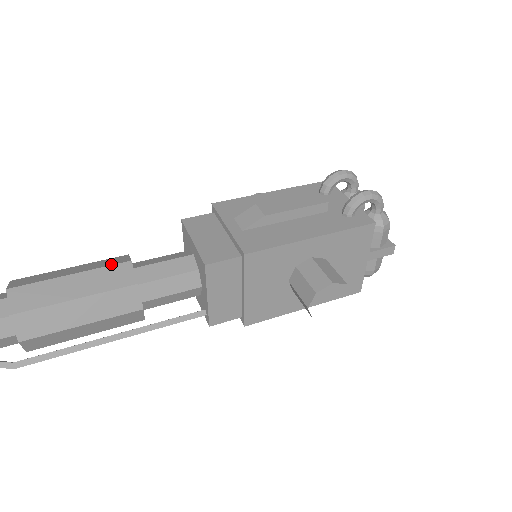
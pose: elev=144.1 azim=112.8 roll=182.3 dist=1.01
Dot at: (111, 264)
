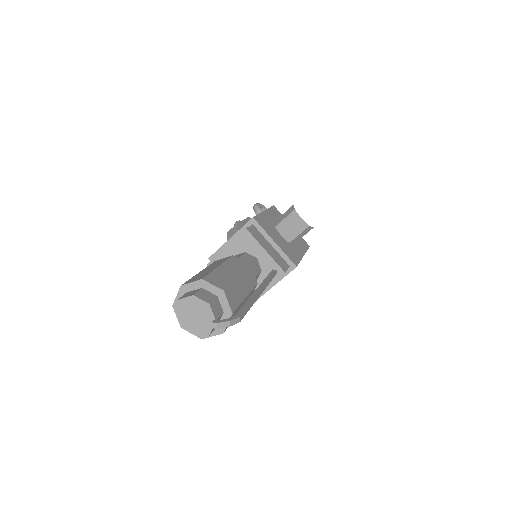
Dot at: occluded
